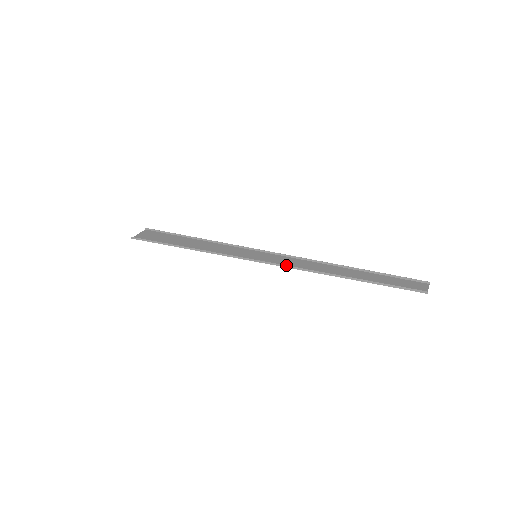
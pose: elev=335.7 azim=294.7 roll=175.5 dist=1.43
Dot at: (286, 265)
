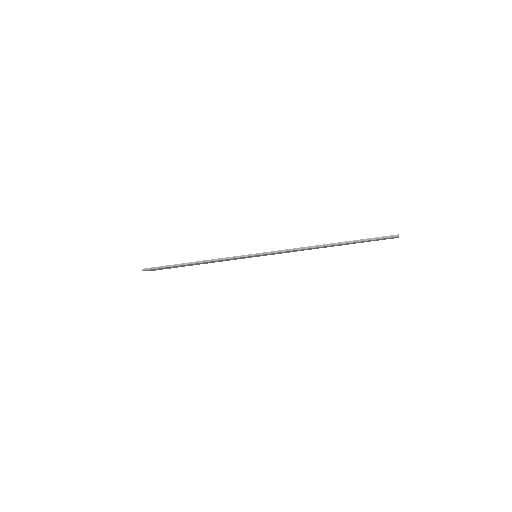
Dot at: occluded
